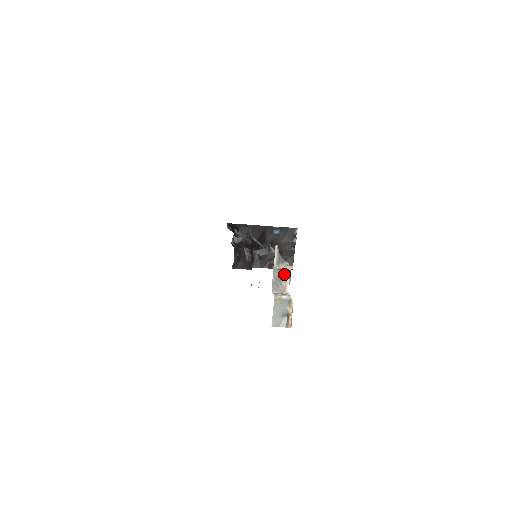
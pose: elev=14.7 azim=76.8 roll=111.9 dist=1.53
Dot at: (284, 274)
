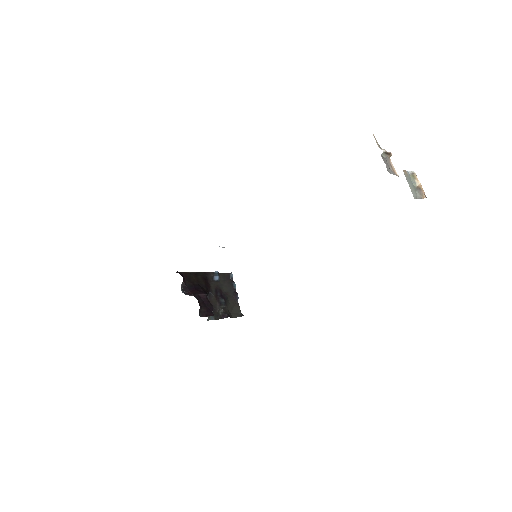
Dot at: (388, 161)
